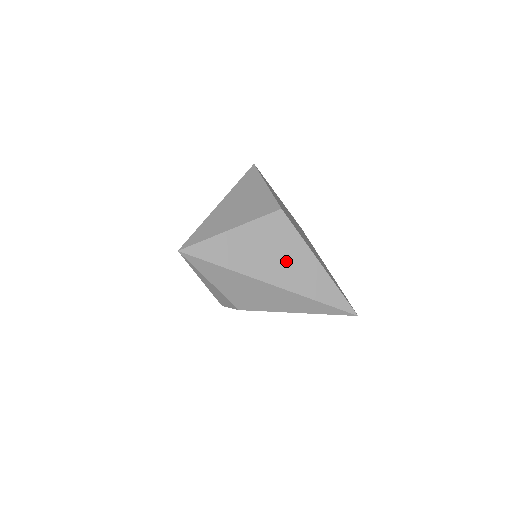
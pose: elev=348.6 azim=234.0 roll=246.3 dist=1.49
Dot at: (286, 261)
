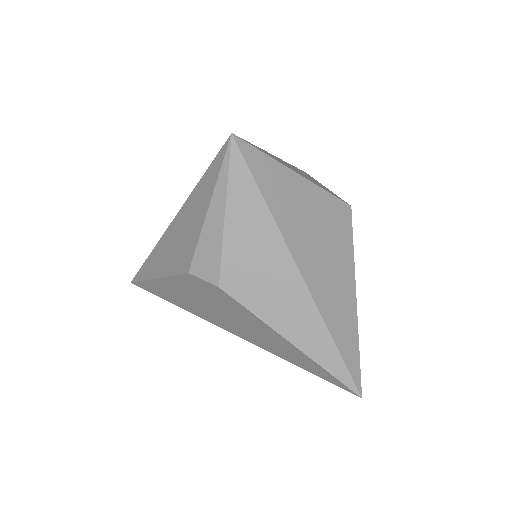
Dot at: (328, 262)
